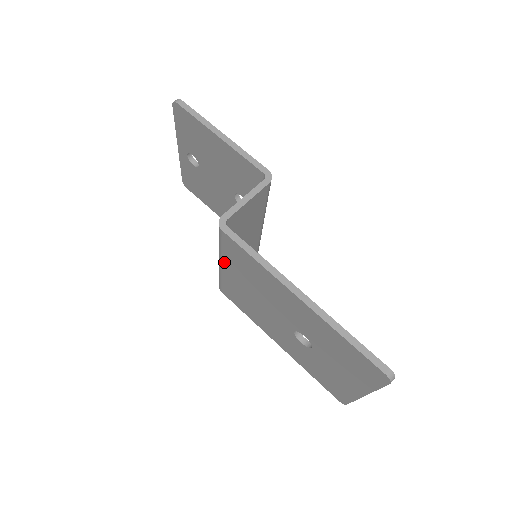
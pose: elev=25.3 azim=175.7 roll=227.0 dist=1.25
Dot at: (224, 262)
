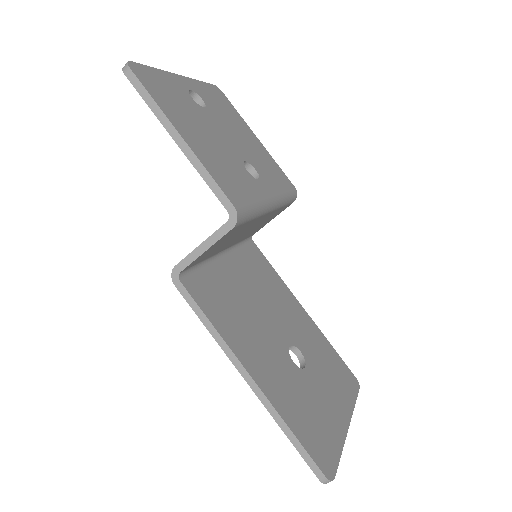
Dot at: occluded
